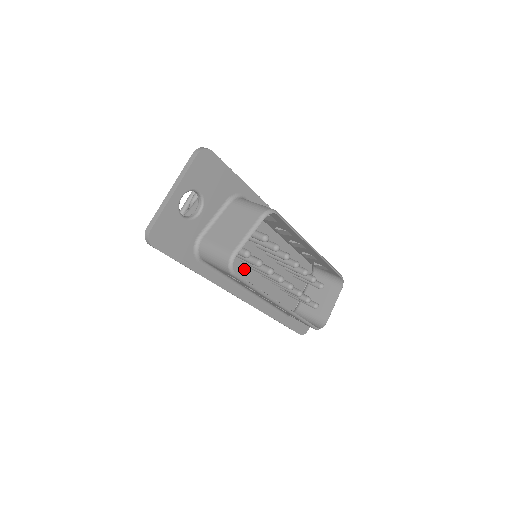
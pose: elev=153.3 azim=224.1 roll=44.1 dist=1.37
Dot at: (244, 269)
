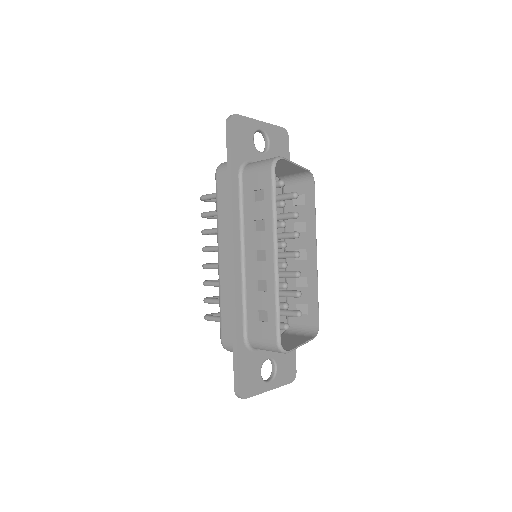
Dot at: occluded
